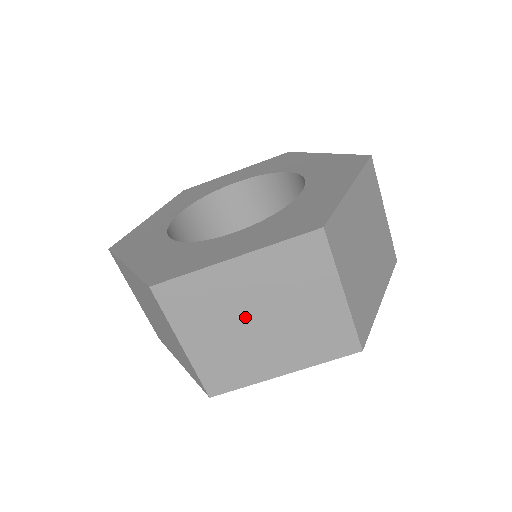
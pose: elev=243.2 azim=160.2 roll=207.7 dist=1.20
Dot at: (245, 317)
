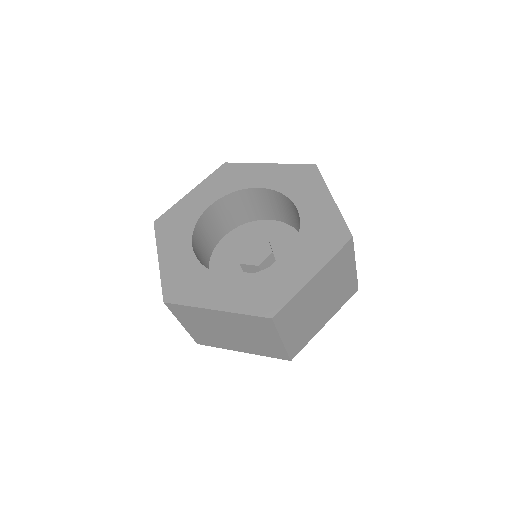
Dot at: (220, 329)
